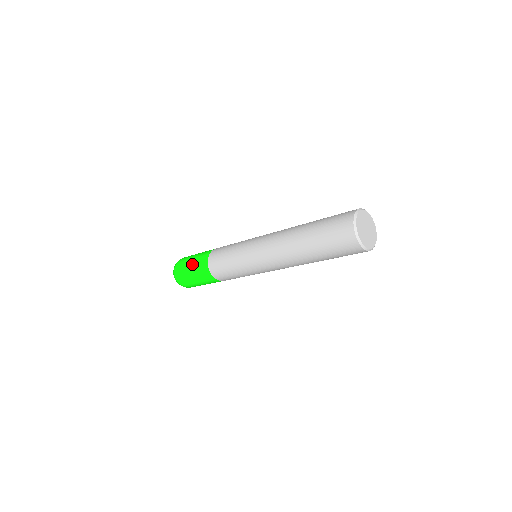
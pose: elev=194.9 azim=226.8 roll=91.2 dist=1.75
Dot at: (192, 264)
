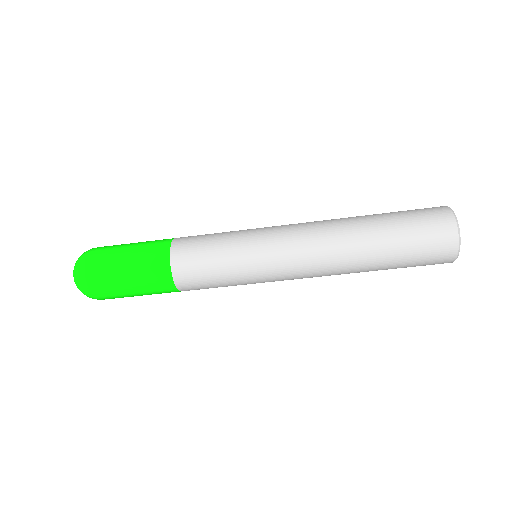
Dot at: (132, 249)
